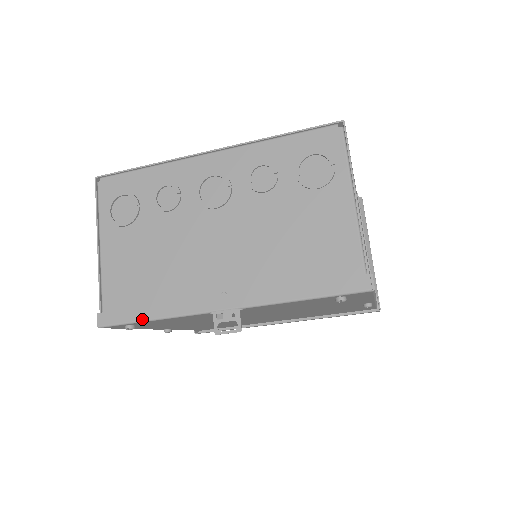
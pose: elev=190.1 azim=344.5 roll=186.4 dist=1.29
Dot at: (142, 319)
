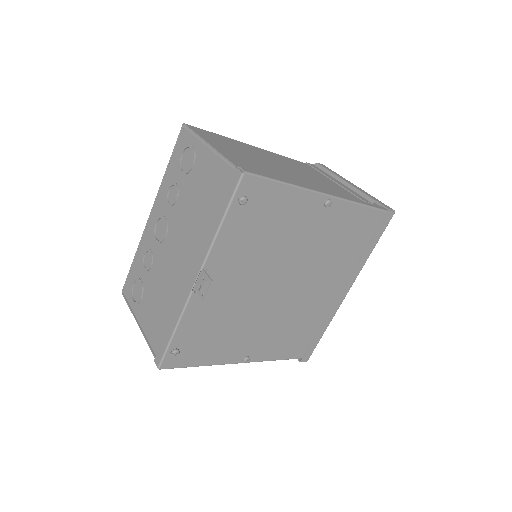
Dot at: (170, 337)
